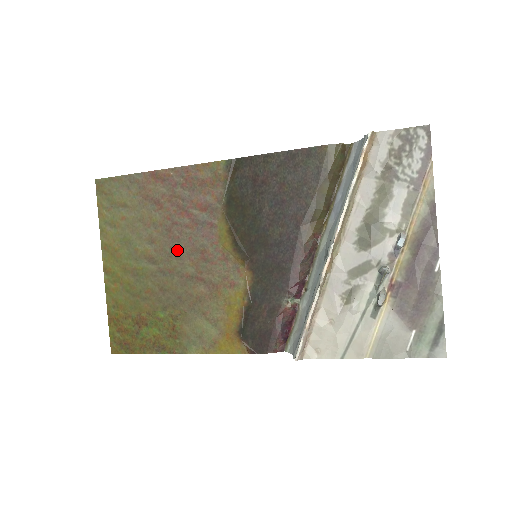
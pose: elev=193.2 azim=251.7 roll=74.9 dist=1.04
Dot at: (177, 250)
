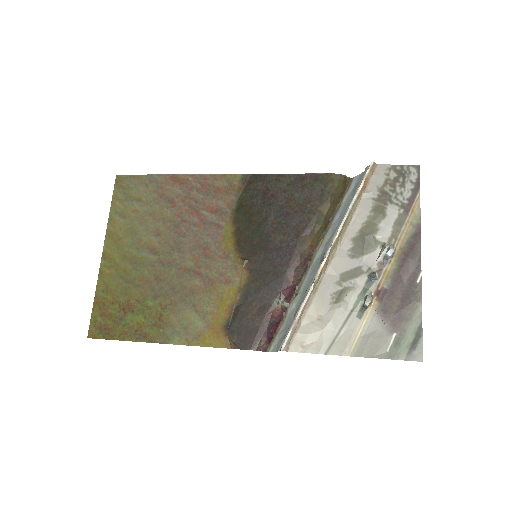
Dot at: (181, 244)
